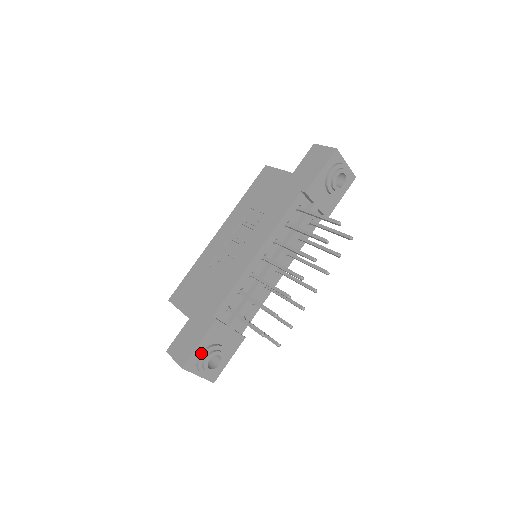
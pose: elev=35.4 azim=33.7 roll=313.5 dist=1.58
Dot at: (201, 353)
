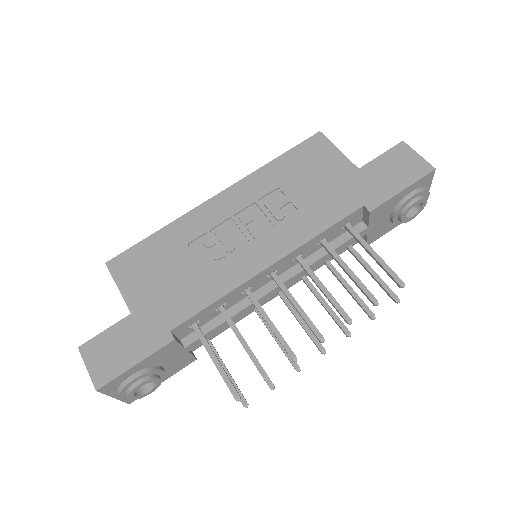
Dot at: (132, 376)
